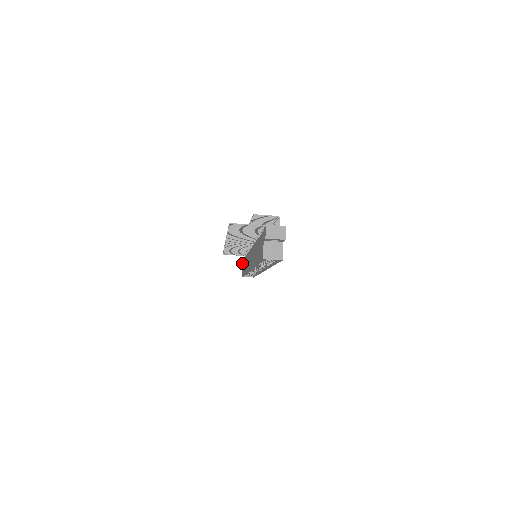
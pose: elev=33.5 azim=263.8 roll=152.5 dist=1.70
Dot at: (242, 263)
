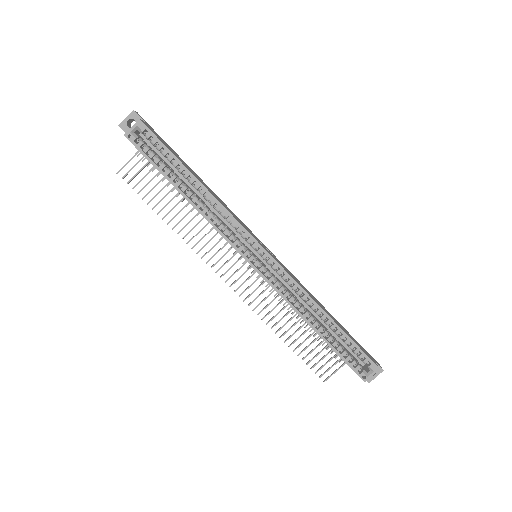
Dot at: occluded
